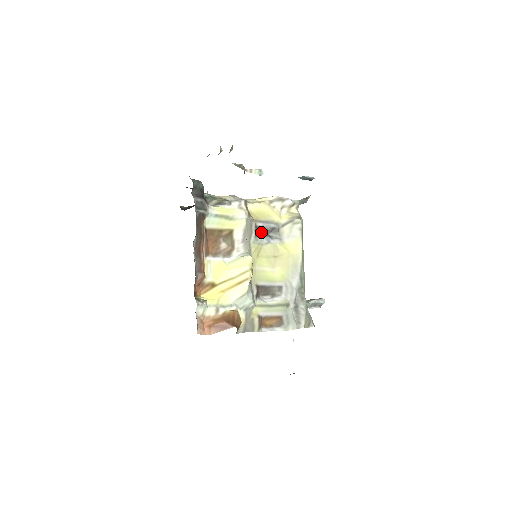
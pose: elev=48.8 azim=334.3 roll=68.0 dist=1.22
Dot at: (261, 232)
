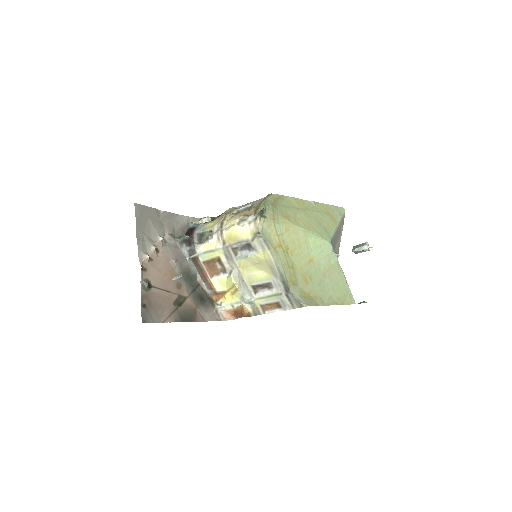
Dot at: (240, 249)
